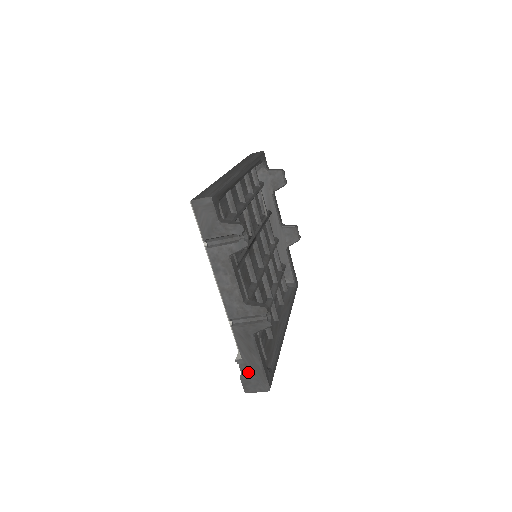
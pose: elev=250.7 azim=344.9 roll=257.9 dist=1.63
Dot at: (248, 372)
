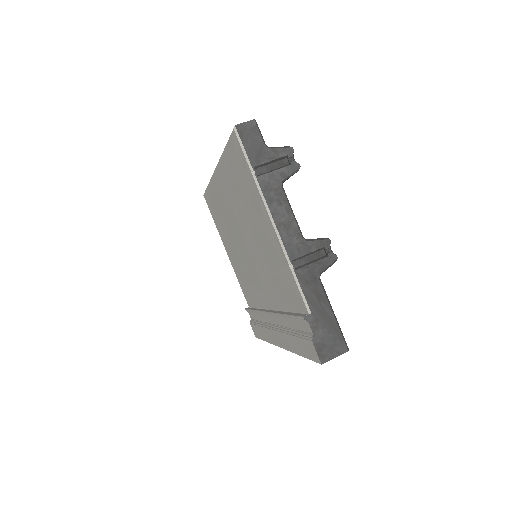
Dot at: (321, 330)
